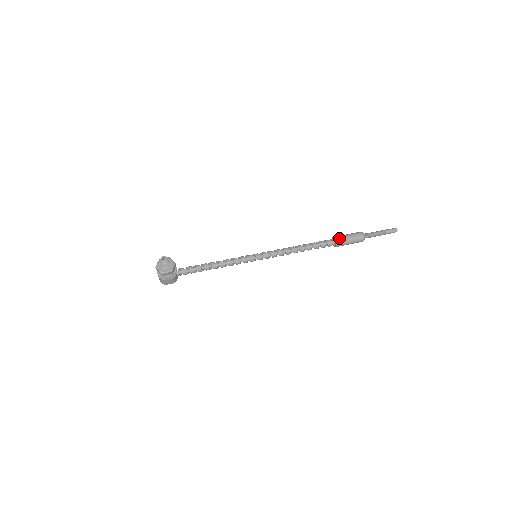
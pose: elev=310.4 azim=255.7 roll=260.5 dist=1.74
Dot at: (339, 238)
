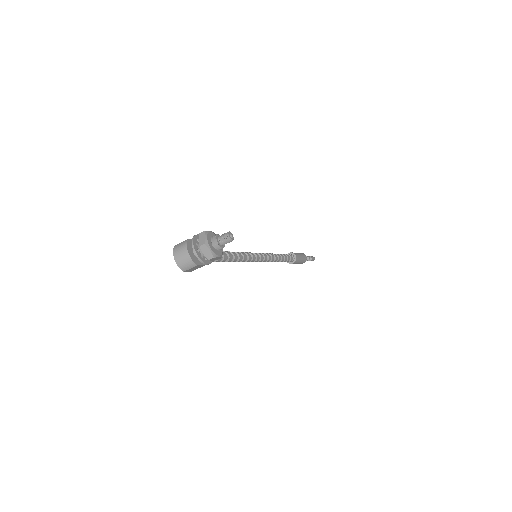
Dot at: (298, 256)
